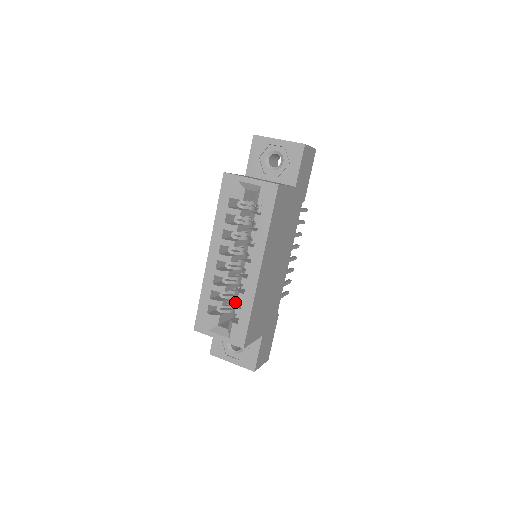
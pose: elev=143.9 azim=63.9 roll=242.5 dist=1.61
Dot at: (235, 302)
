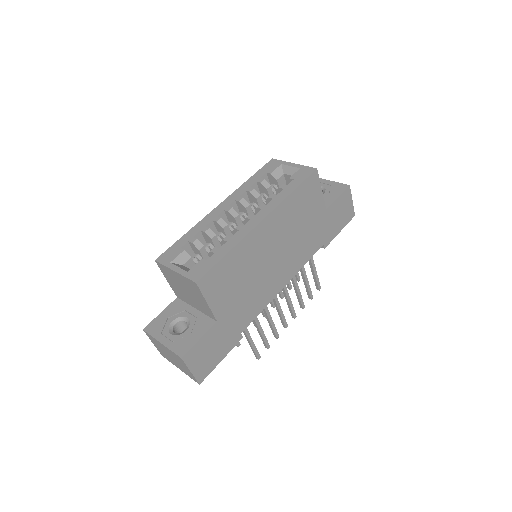
Dot at: occluded
